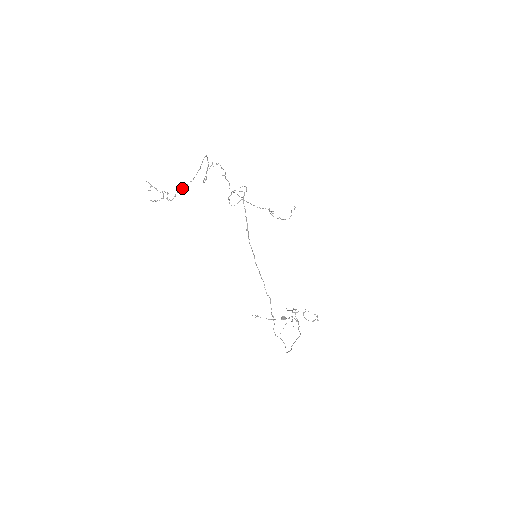
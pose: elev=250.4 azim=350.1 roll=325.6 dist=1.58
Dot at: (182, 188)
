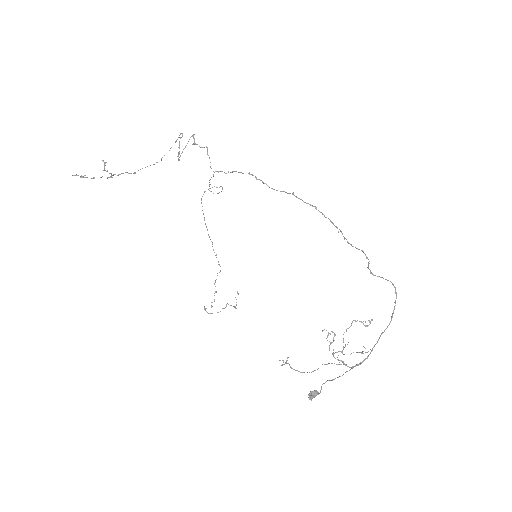
Dot at: (145, 167)
